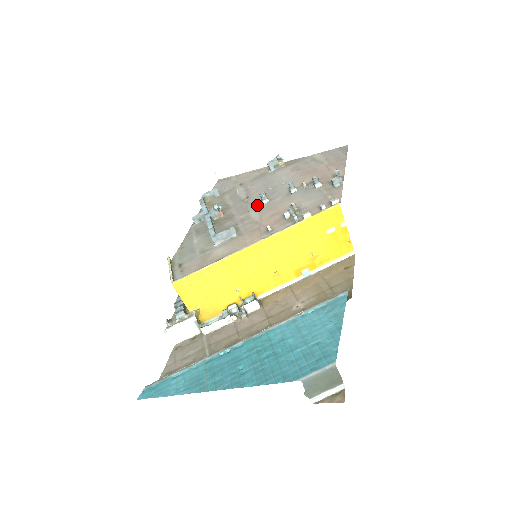
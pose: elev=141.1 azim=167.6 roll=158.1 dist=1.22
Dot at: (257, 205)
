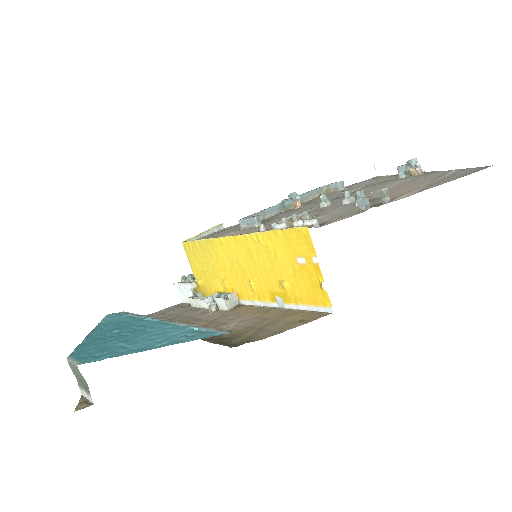
Dot at: (319, 207)
